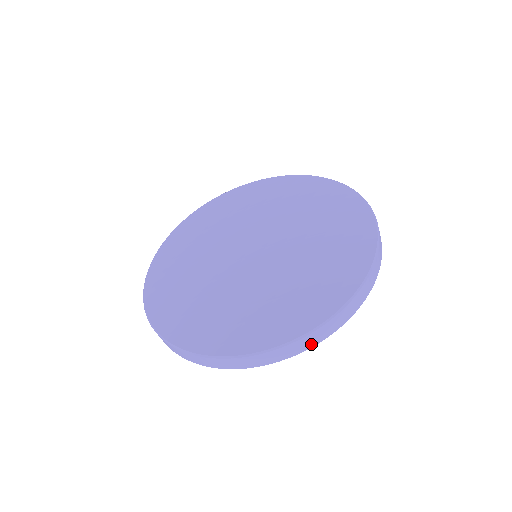
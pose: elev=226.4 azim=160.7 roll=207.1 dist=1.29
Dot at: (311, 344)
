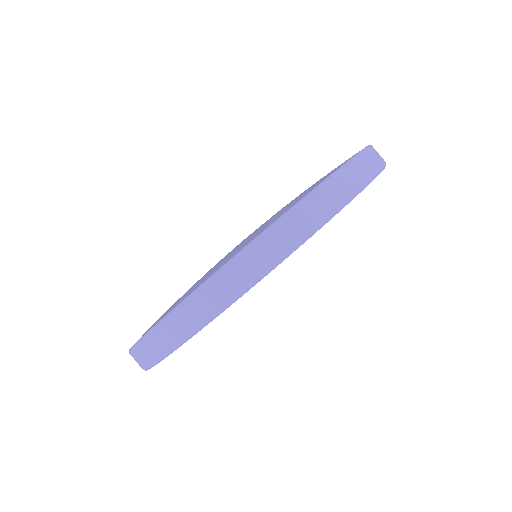
Dot at: (359, 181)
